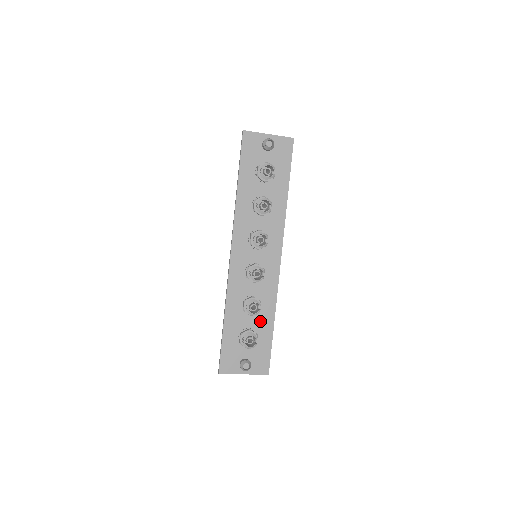
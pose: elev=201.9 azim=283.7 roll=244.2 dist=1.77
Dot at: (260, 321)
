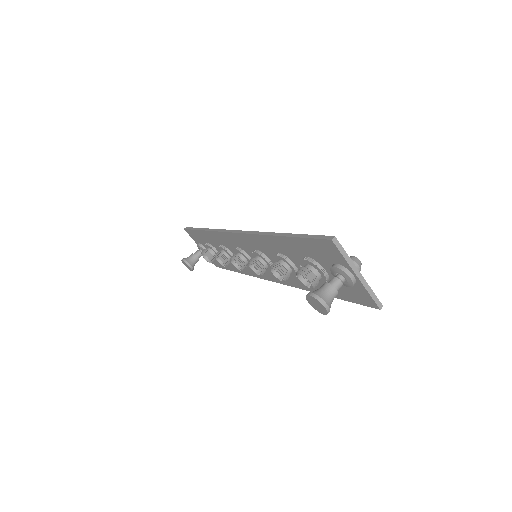
Dot at: occluded
